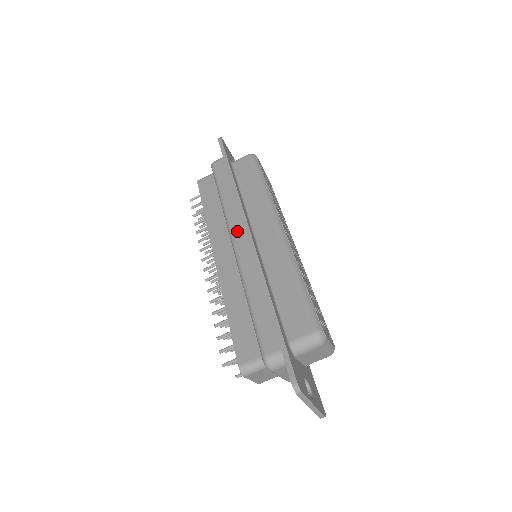
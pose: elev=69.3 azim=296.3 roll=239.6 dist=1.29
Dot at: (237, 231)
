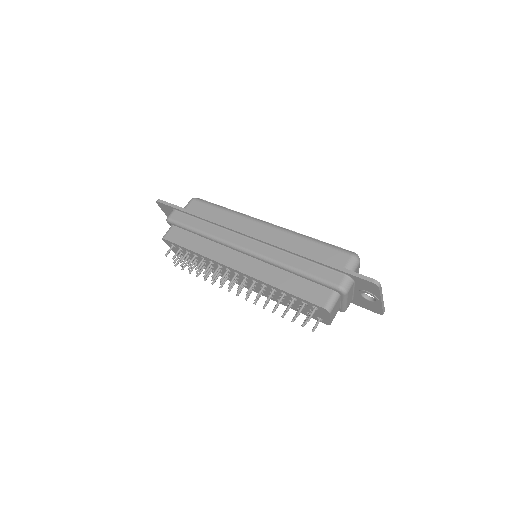
Dot at: (239, 241)
